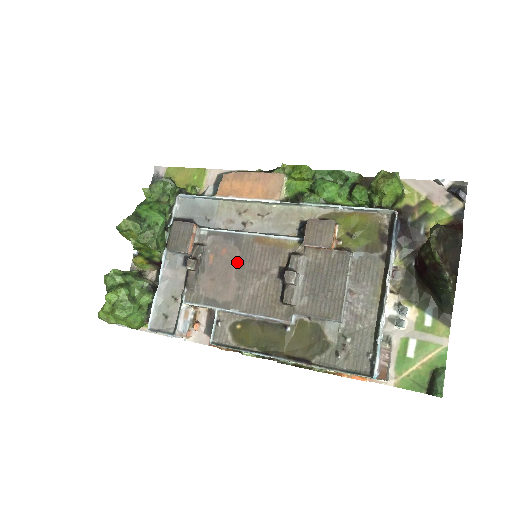
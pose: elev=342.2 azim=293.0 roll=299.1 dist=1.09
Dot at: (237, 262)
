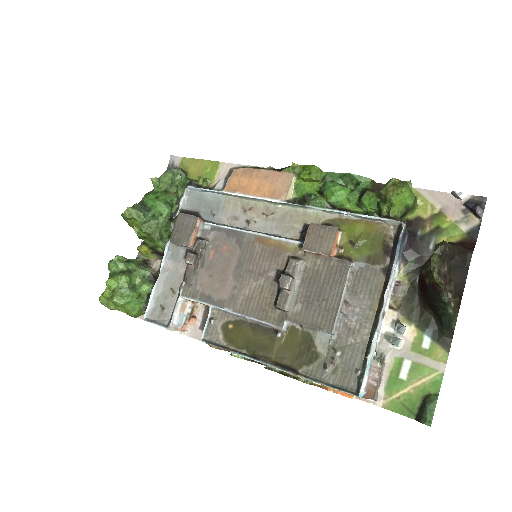
Dot at: (236, 260)
